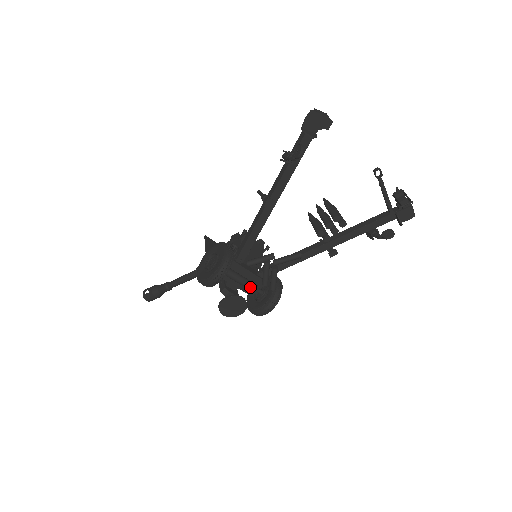
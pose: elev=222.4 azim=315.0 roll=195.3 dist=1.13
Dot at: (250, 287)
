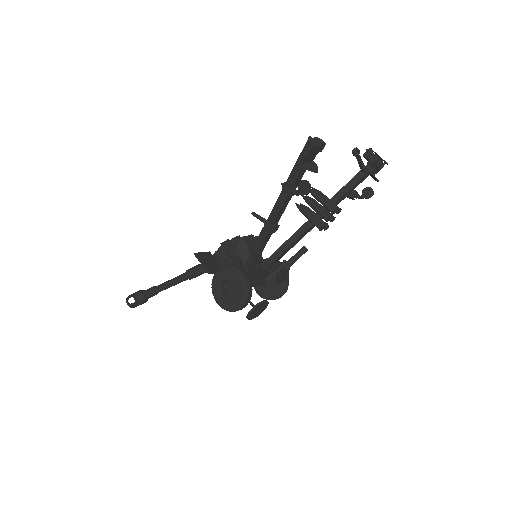
Dot at: (261, 284)
